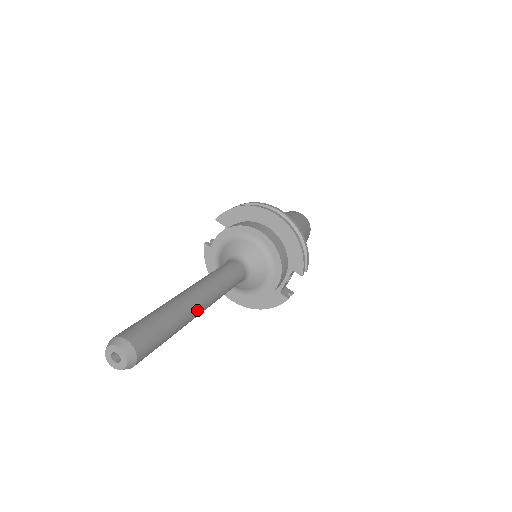
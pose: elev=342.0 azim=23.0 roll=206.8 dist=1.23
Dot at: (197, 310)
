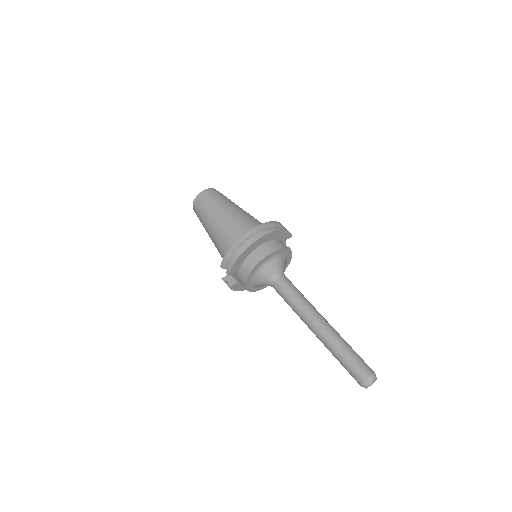
Dot at: (331, 326)
